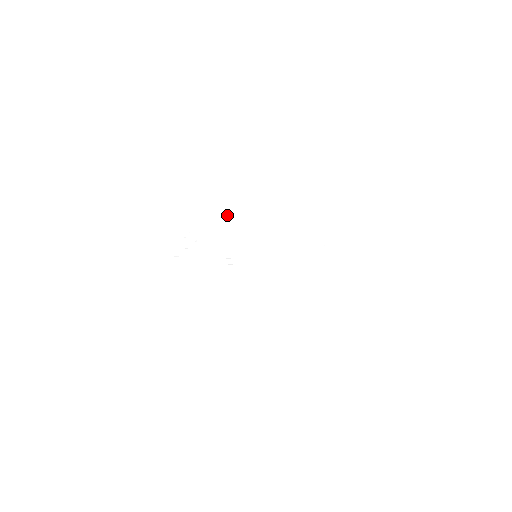
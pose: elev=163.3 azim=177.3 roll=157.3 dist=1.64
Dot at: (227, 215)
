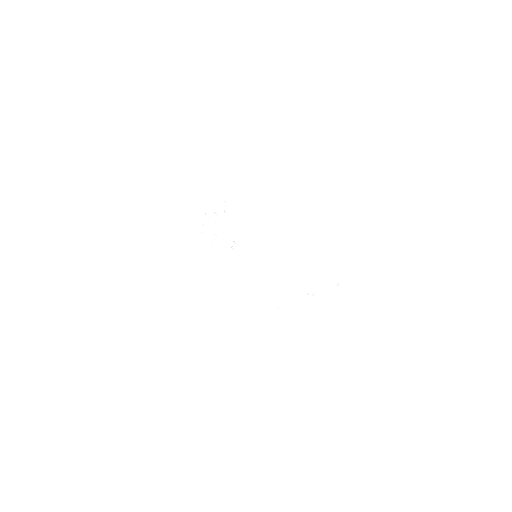
Dot at: (262, 206)
